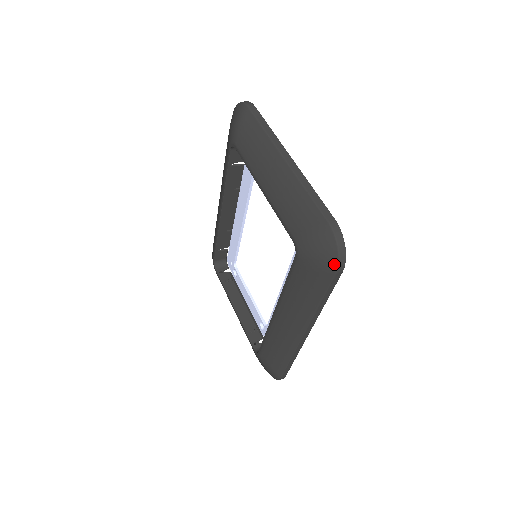
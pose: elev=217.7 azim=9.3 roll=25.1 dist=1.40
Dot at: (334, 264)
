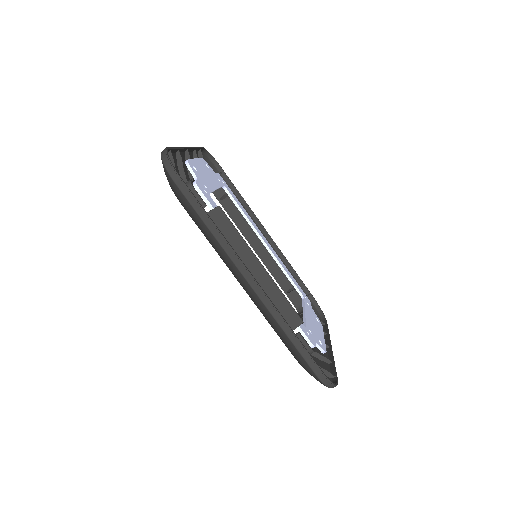
Dot at: (168, 175)
